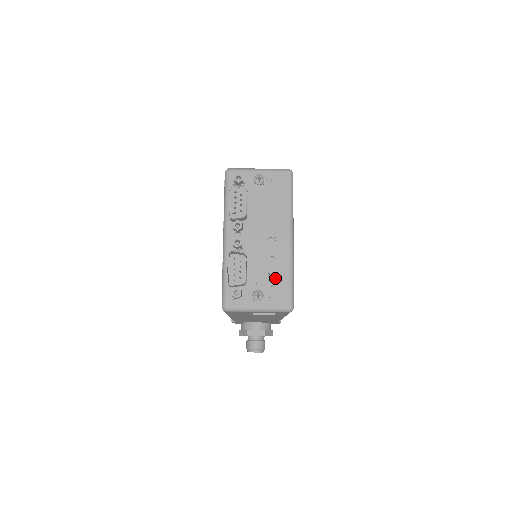
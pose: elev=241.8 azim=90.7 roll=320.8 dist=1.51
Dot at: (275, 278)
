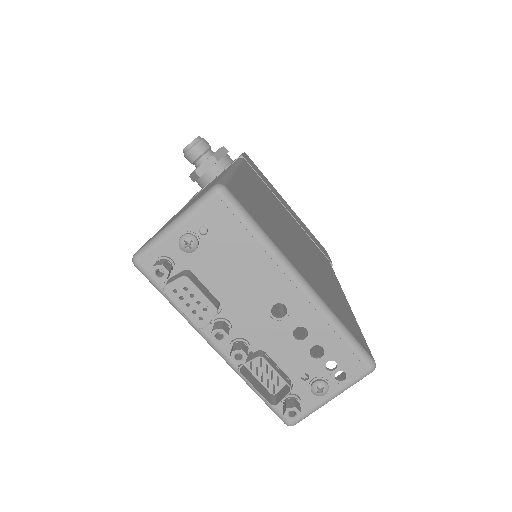
Dot at: occluded
